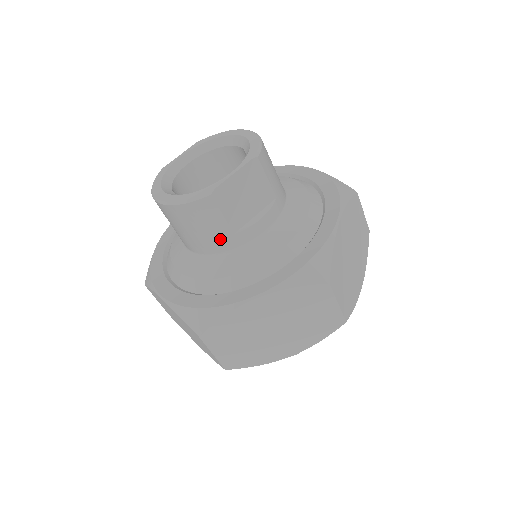
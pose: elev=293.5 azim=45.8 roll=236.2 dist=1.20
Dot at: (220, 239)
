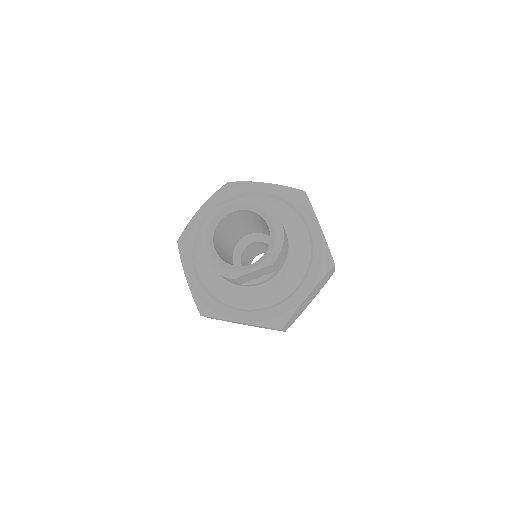
Dot at: (232, 282)
